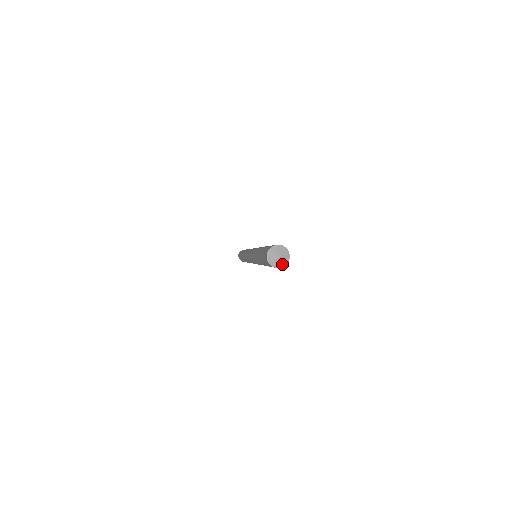
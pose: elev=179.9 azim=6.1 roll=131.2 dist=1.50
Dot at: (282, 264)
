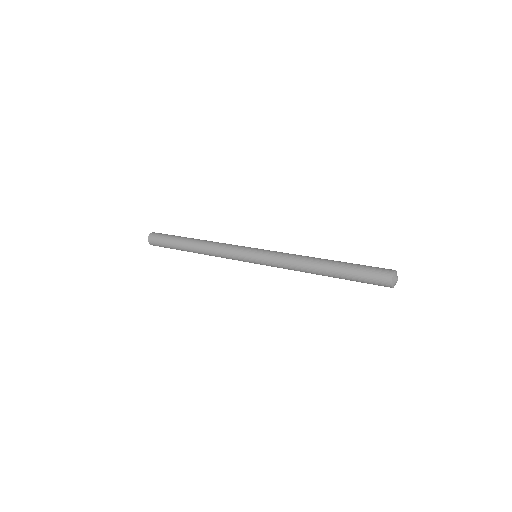
Dot at: occluded
